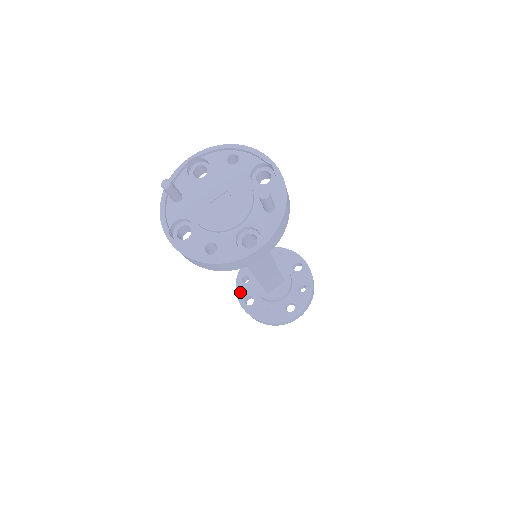
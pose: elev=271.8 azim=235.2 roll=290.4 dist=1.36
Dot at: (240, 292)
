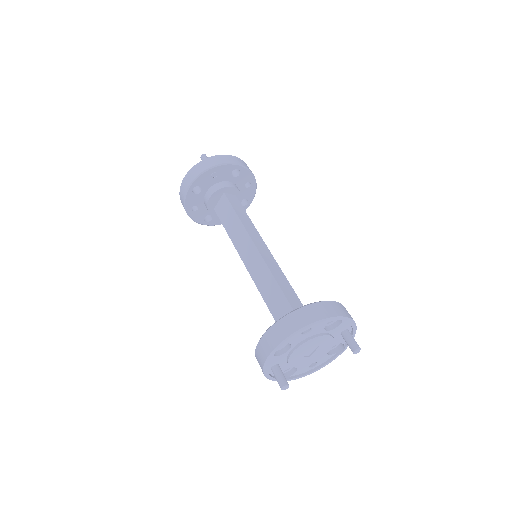
Dot at: (196, 219)
